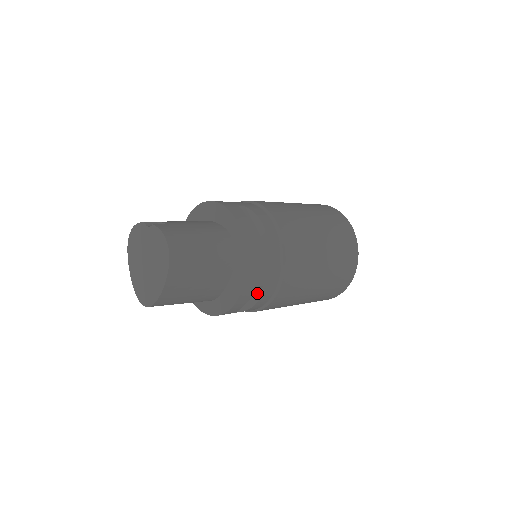
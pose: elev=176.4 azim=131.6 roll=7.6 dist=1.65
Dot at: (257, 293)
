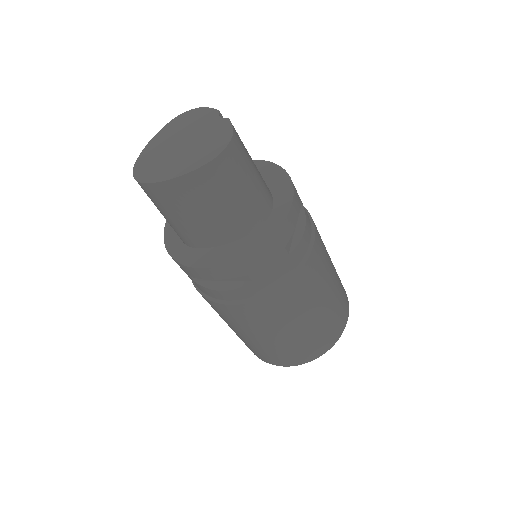
Dot at: (237, 282)
